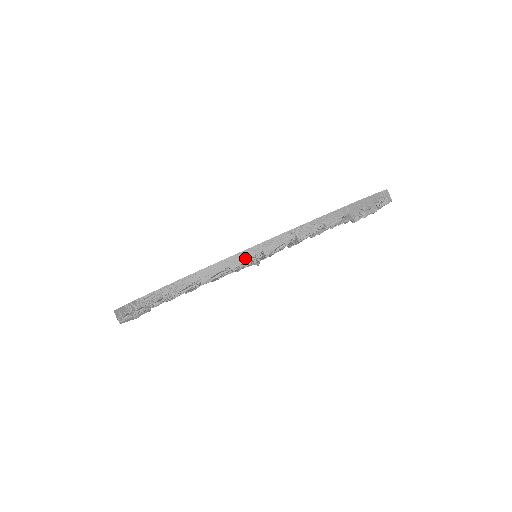
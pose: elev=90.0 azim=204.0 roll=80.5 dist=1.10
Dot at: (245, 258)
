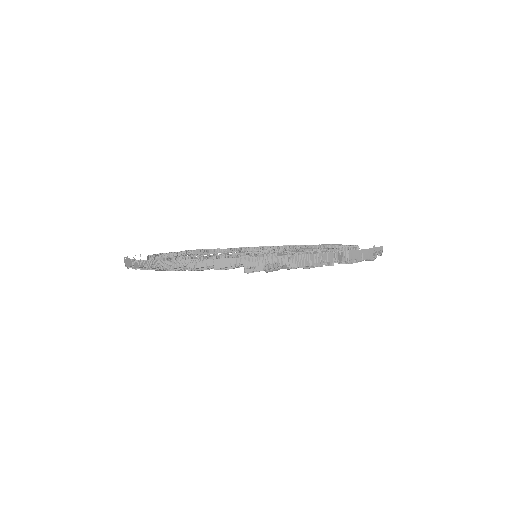
Dot at: (139, 265)
